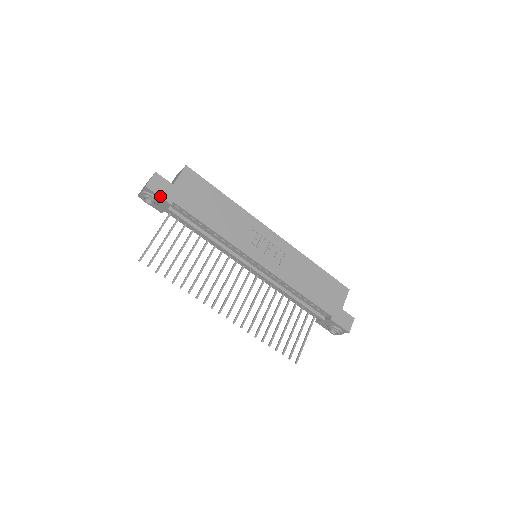
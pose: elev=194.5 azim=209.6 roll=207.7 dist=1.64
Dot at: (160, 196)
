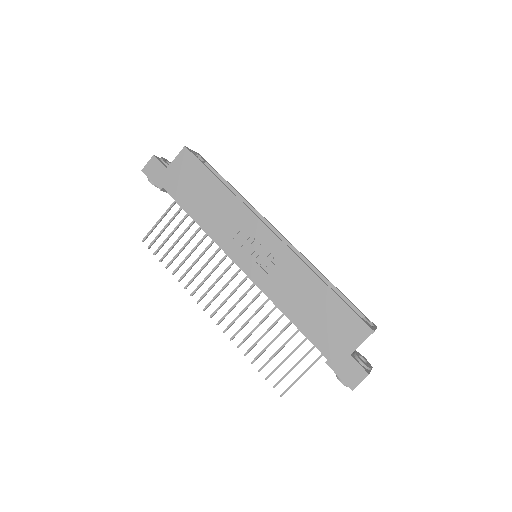
Dot at: (152, 181)
